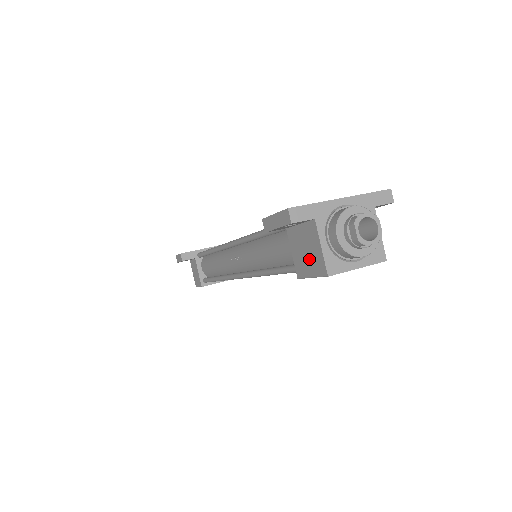
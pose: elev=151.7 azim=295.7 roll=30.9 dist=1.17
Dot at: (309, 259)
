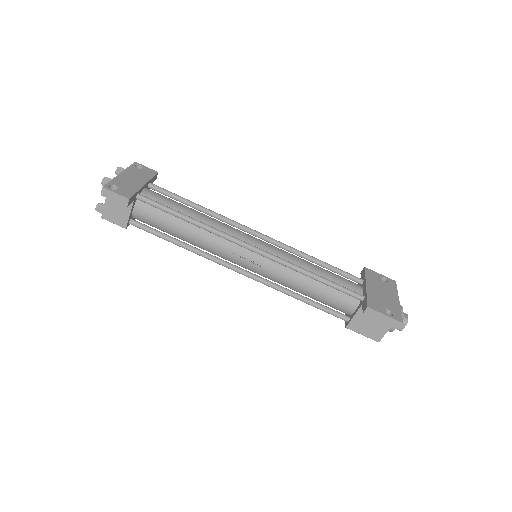
Dot at: (370, 328)
